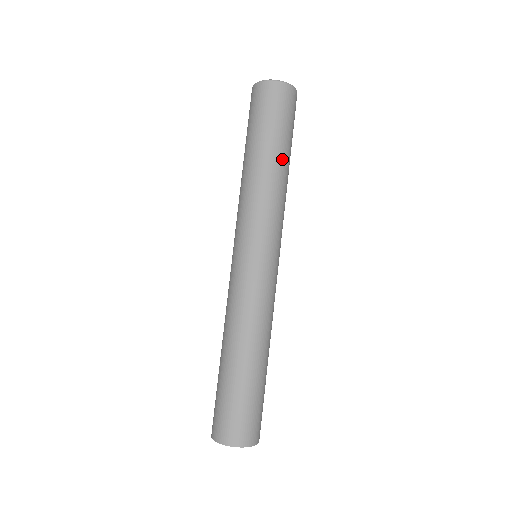
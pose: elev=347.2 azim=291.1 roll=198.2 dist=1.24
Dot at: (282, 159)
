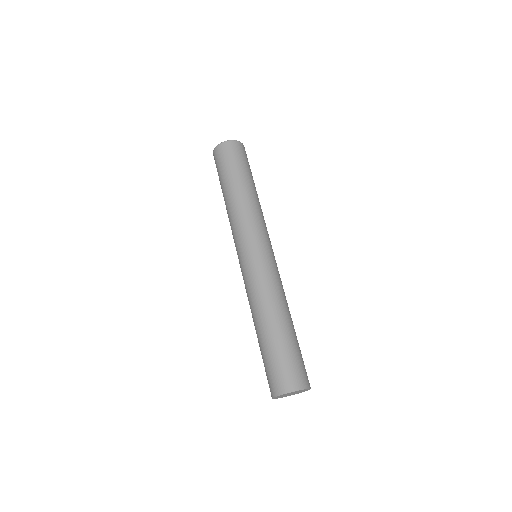
Dot at: (243, 185)
